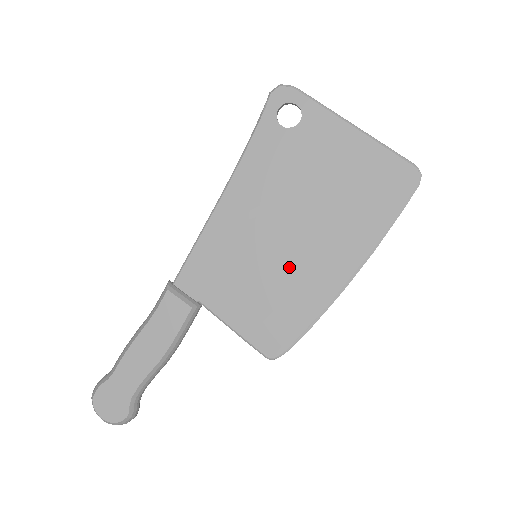
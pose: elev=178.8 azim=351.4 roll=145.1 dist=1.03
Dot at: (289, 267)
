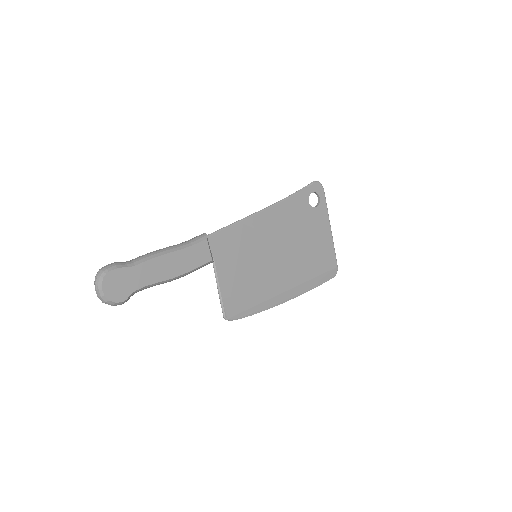
Dot at: (267, 274)
